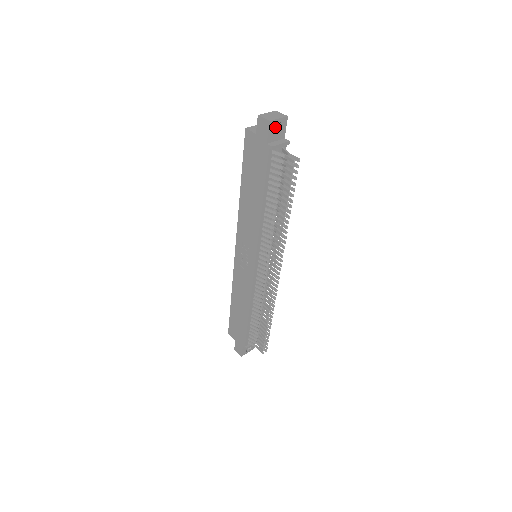
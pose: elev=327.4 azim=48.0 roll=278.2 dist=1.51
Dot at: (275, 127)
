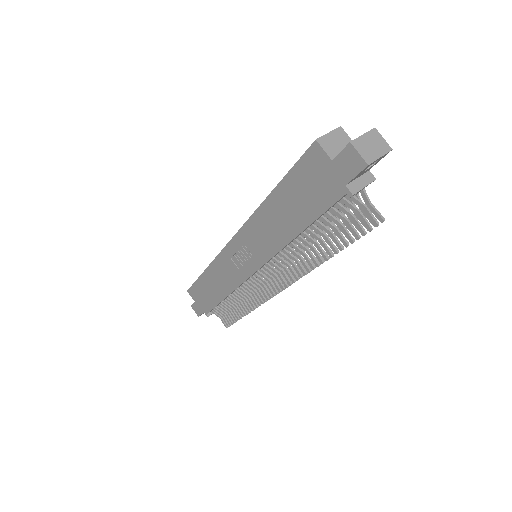
Dot at: occluded
